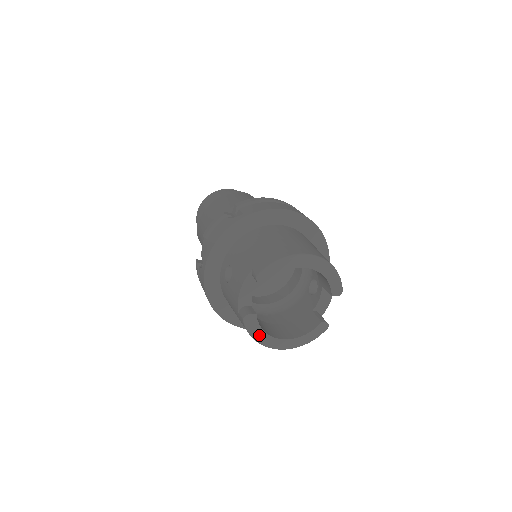
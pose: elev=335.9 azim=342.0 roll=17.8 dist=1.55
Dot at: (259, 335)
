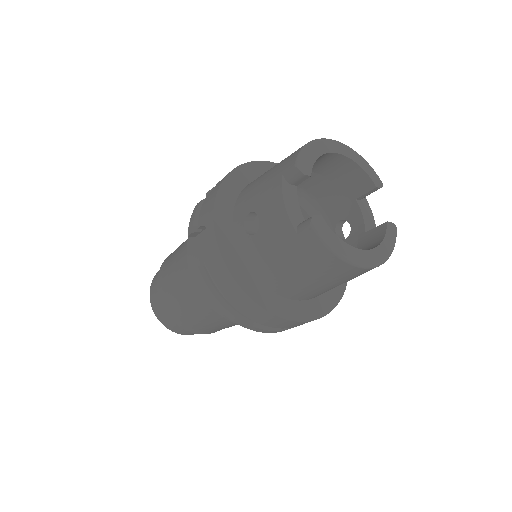
Dot at: (339, 246)
